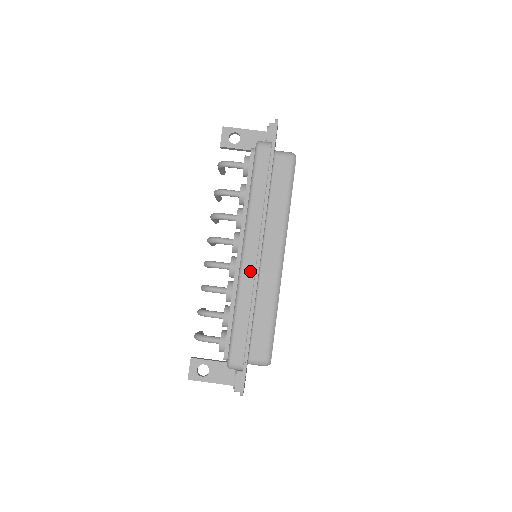
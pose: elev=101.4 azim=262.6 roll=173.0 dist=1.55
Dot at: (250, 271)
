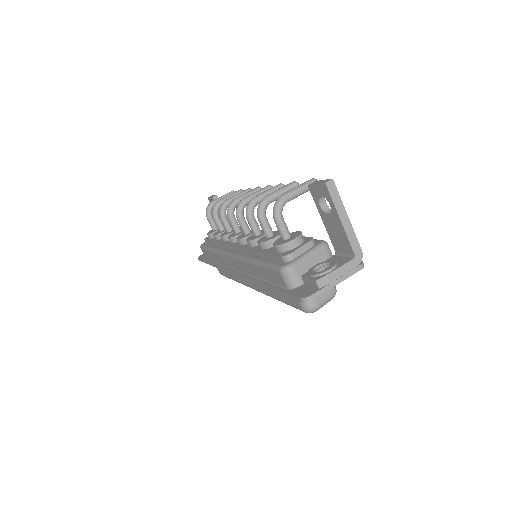
Dot at: (228, 263)
